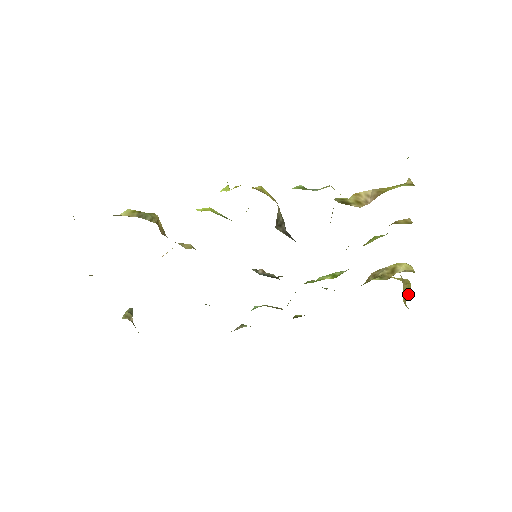
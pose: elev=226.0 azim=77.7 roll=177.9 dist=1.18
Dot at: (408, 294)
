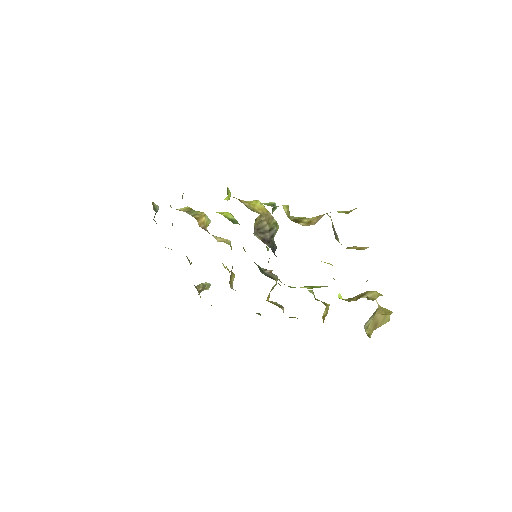
Dot at: (382, 324)
